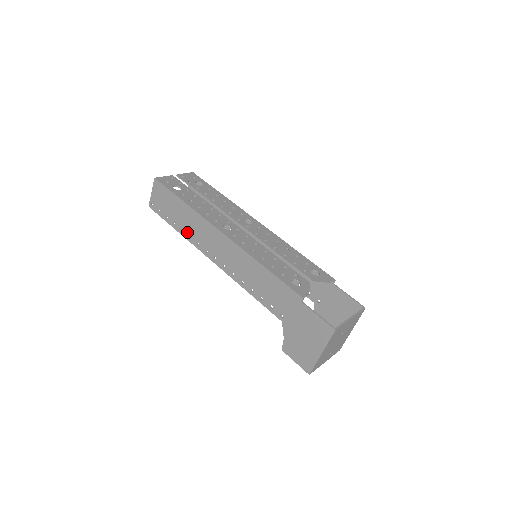
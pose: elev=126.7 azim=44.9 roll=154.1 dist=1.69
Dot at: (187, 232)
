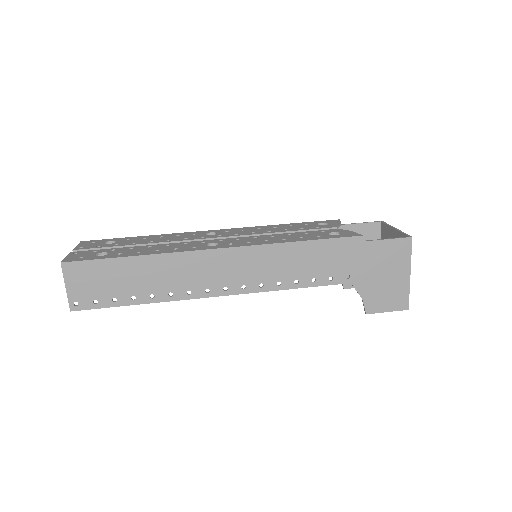
Dot at: (162, 292)
